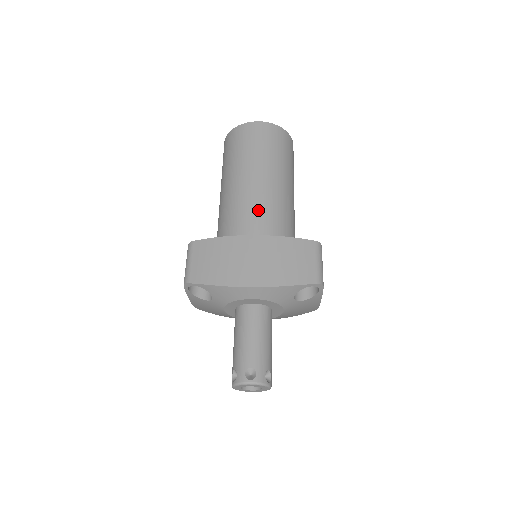
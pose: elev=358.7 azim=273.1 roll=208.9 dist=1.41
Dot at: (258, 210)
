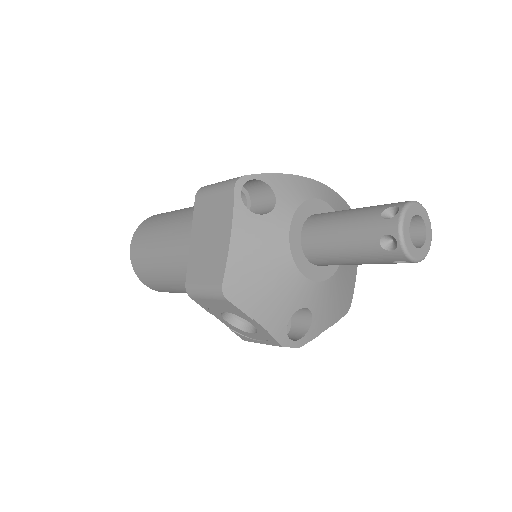
Dot at: occluded
